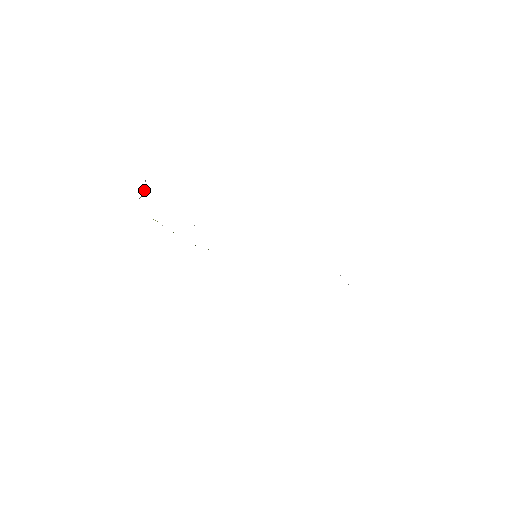
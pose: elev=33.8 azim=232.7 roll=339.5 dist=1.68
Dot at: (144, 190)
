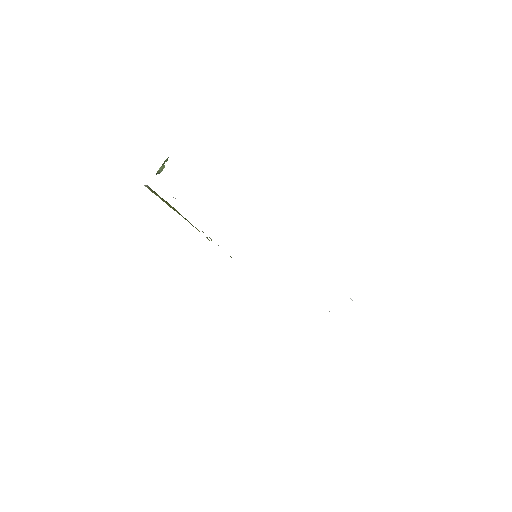
Dot at: (162, 166)
